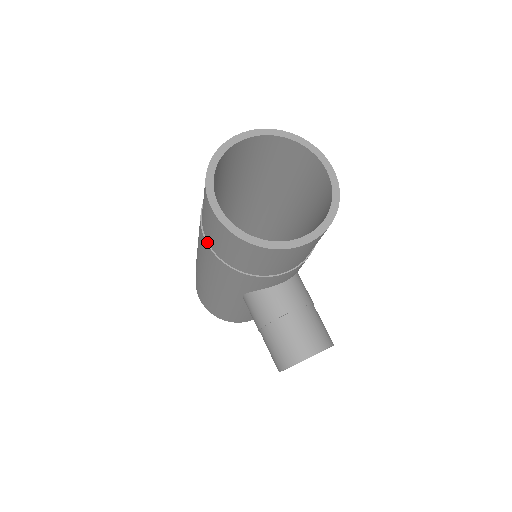
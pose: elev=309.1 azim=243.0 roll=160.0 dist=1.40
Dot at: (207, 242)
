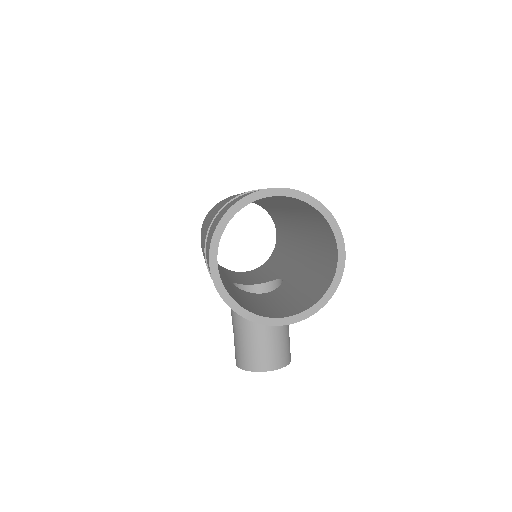
Dot at: (206, 257)
